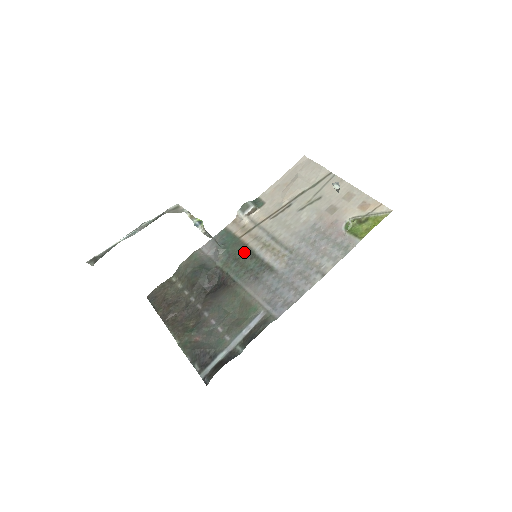
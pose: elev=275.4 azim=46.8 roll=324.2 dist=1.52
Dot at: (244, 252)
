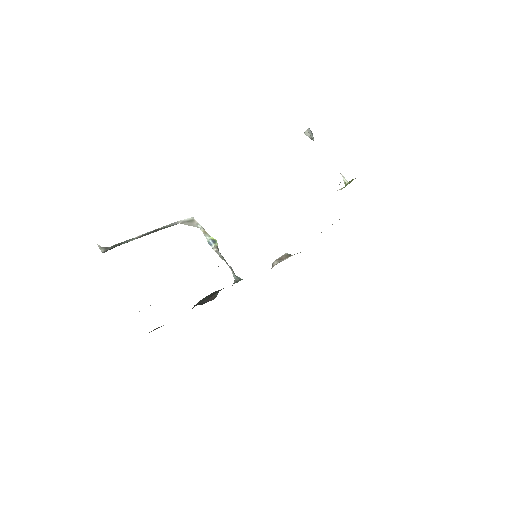
Dot at: occluded
